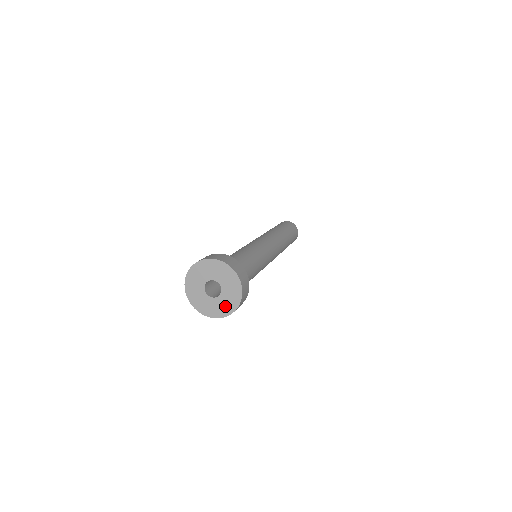
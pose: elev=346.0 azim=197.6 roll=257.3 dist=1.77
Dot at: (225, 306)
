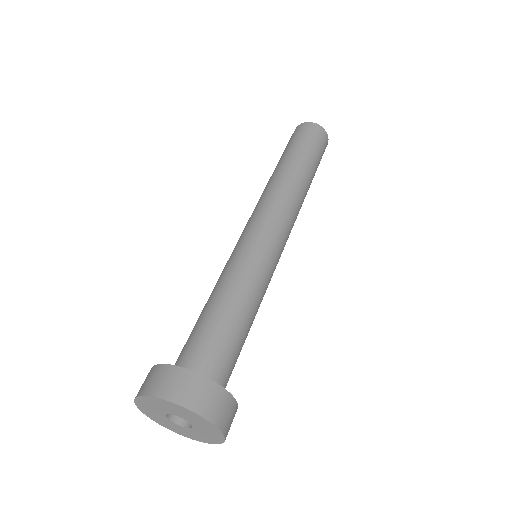
Dot at: (181, 431)
